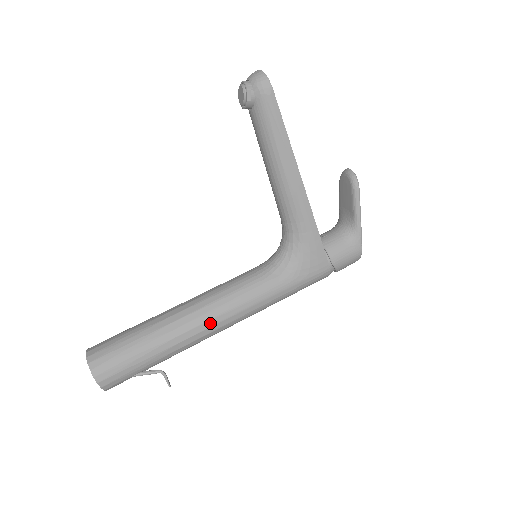
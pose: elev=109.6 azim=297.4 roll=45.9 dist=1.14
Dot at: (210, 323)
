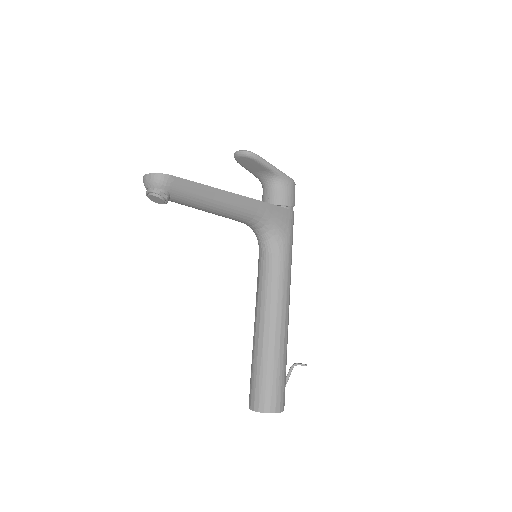
Dot at: (283, 315)
